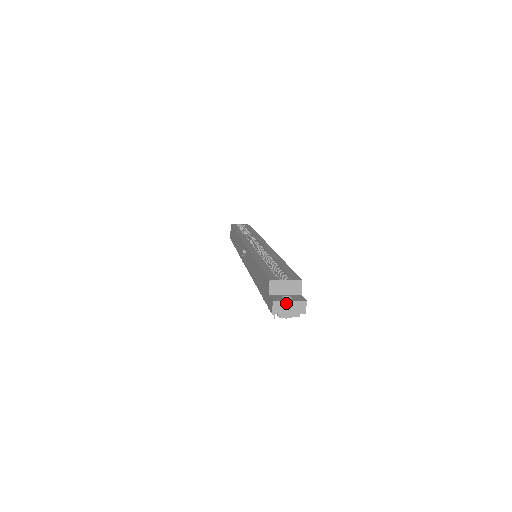
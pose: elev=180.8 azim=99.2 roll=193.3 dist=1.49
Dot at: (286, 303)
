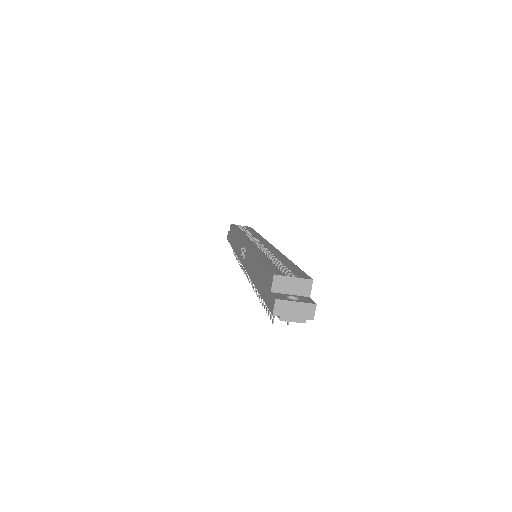
Dot at: (291, 303)
